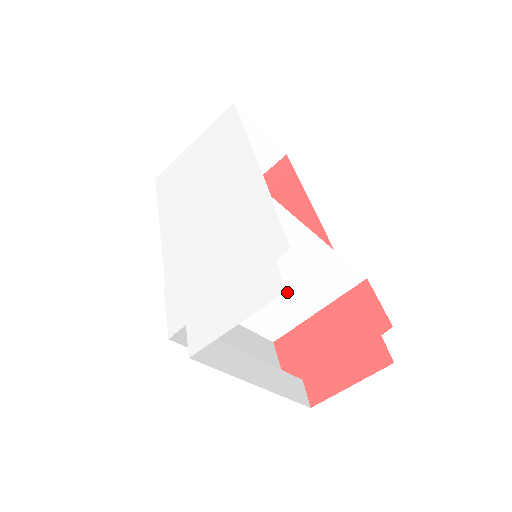
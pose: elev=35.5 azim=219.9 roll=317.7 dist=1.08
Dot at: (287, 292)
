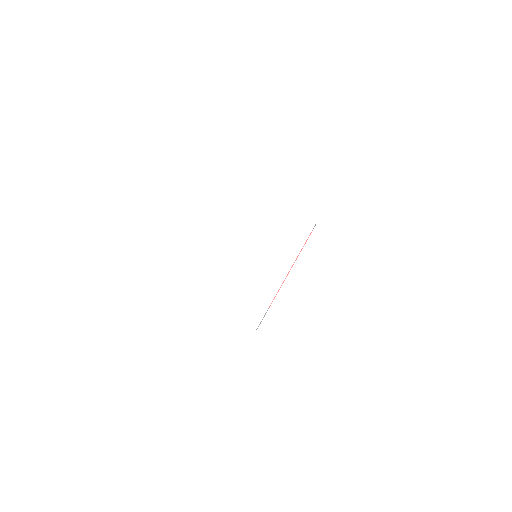
Dot at: occluded
